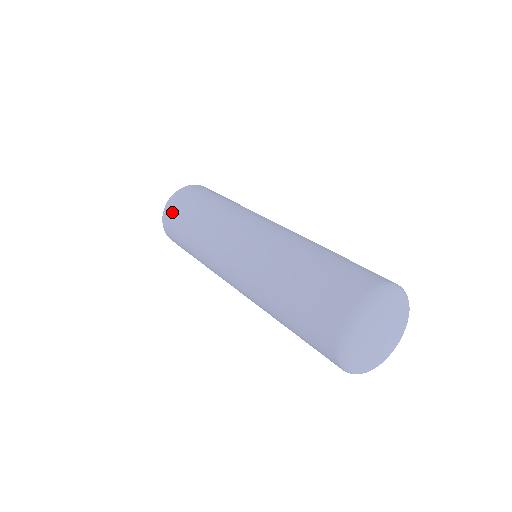
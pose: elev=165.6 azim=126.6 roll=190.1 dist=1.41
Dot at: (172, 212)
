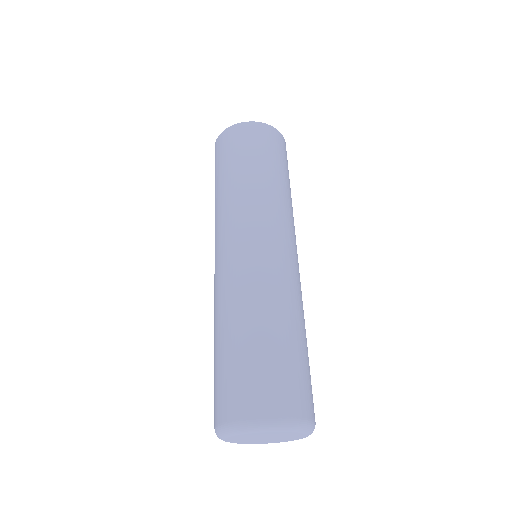
Dot at: (216, 154)
